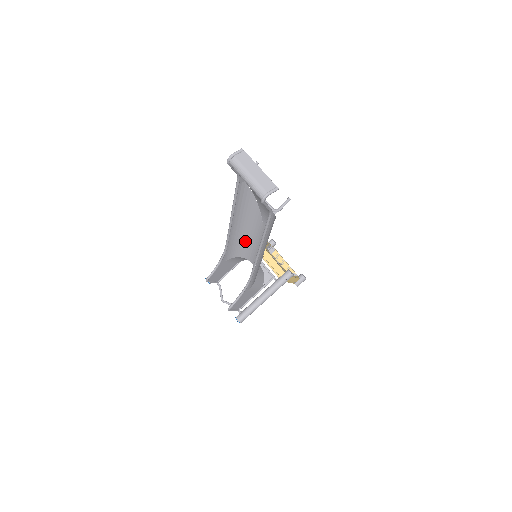
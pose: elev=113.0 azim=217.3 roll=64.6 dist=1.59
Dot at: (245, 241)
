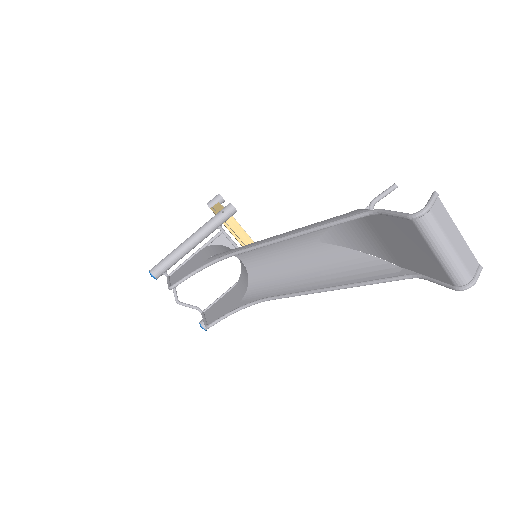
Dot at: occluded
